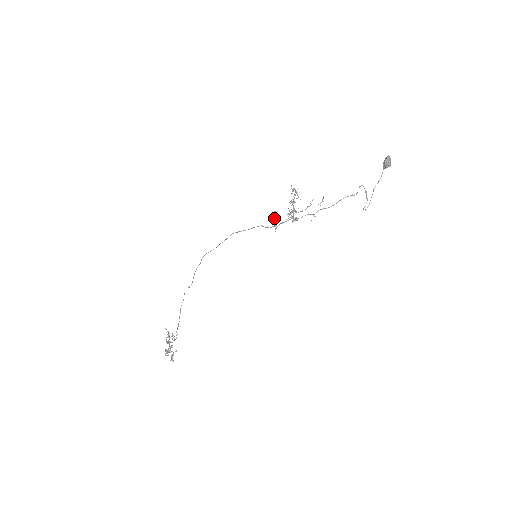
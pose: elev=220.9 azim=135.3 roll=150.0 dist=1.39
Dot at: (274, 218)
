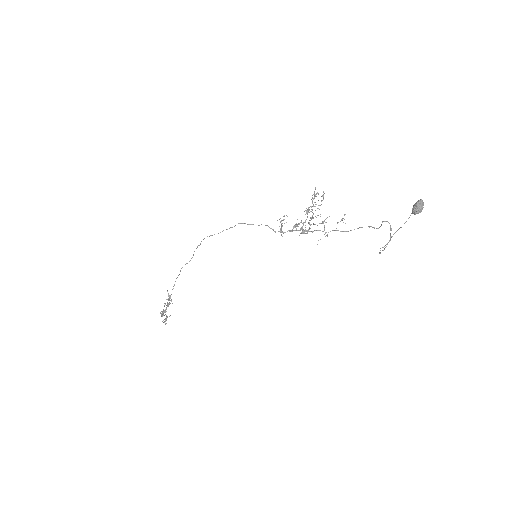
Dot at: (282, 223)
